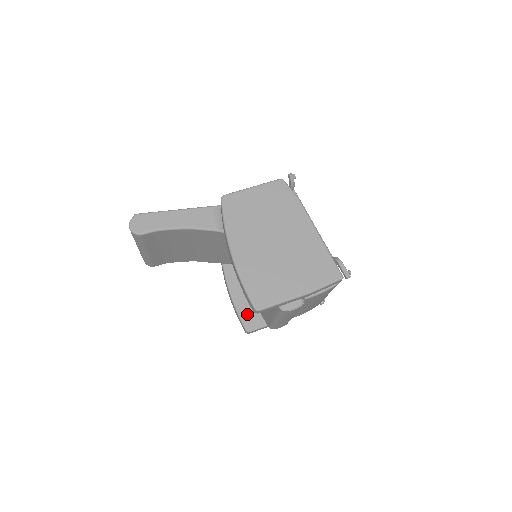
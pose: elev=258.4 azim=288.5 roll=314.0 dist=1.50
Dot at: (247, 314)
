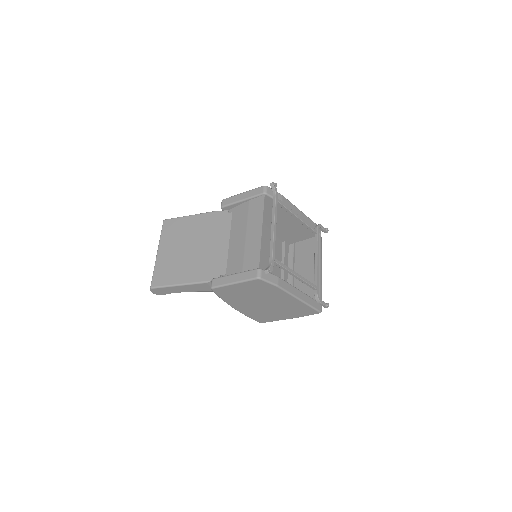
Dot at: occluded
